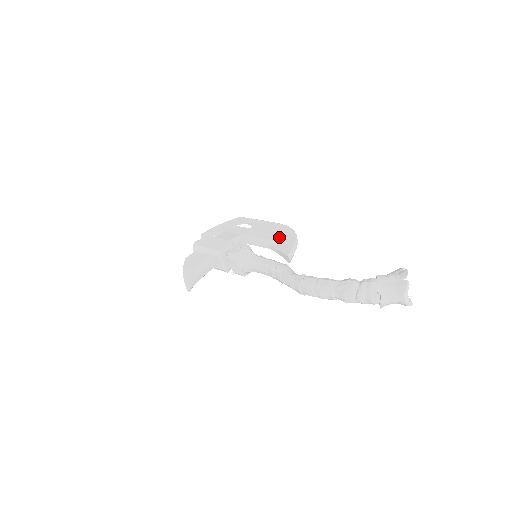
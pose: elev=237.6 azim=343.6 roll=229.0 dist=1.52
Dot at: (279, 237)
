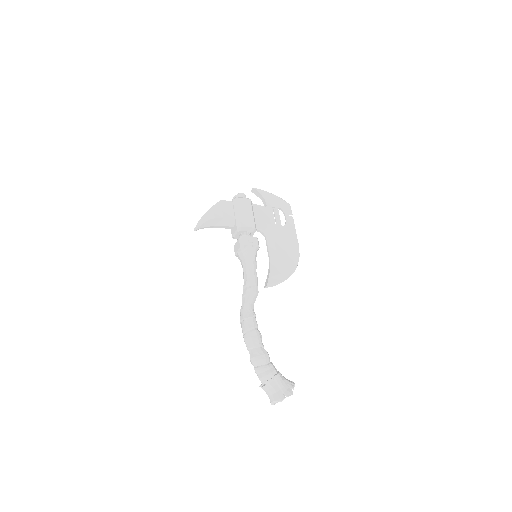
Dot at: (283, 260)
